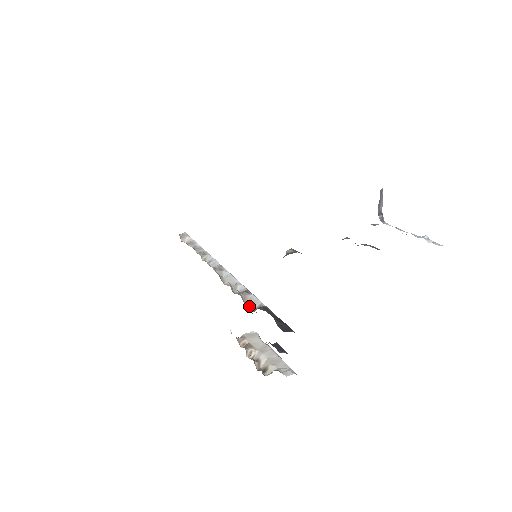
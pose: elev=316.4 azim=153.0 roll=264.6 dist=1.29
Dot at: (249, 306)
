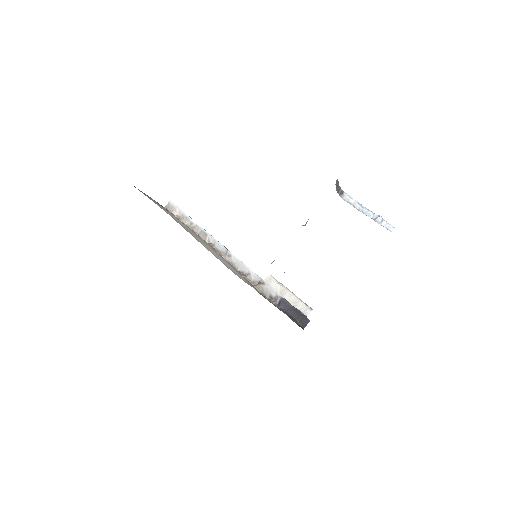
Dot at: (268, 295)
